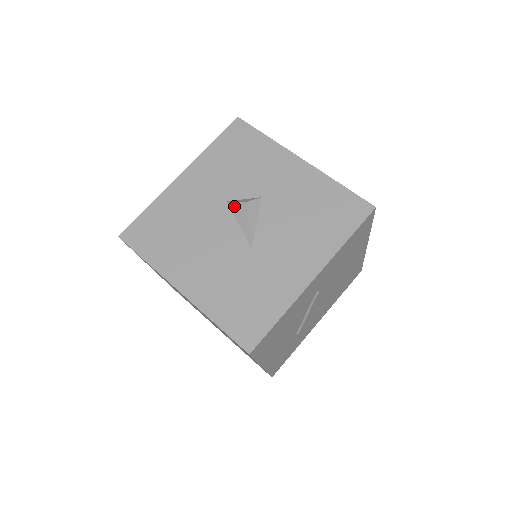
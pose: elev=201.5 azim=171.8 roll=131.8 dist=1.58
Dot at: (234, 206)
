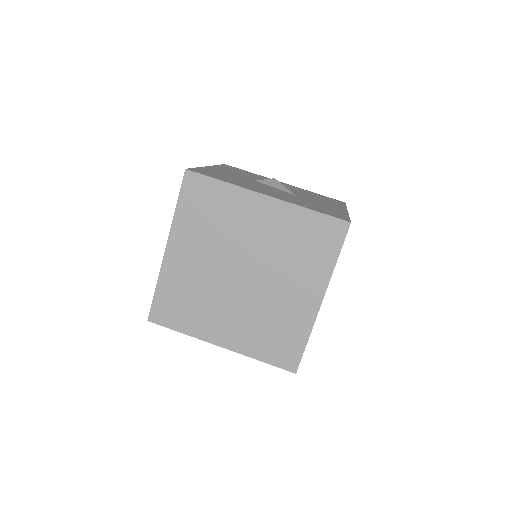
Dot at: (265, 181)
